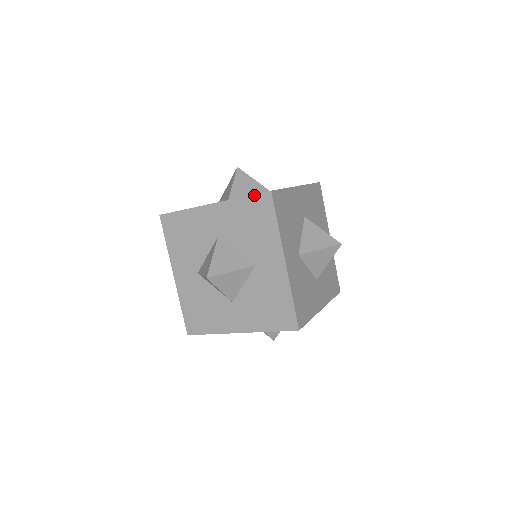
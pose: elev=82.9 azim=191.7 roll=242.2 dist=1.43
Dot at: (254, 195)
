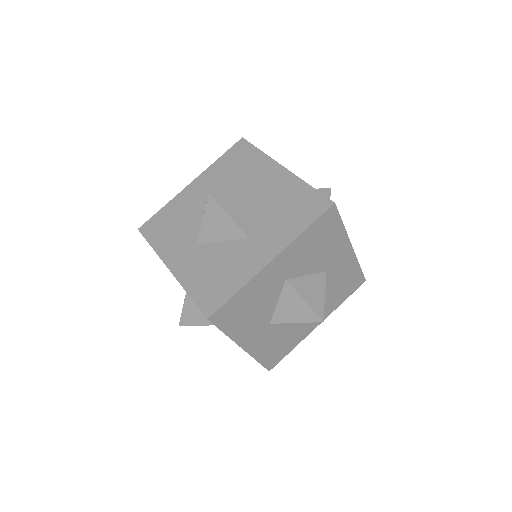
Dot at: (229, 150)
